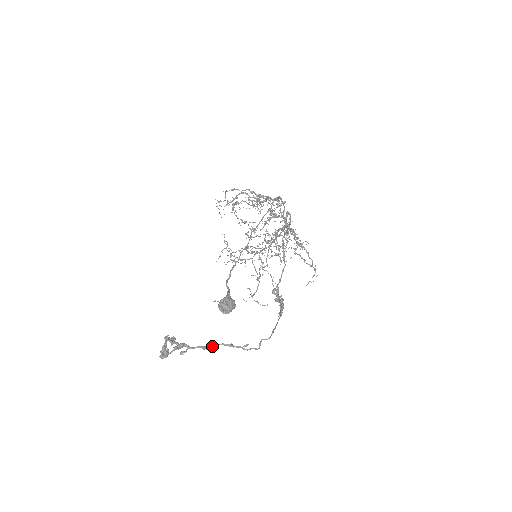
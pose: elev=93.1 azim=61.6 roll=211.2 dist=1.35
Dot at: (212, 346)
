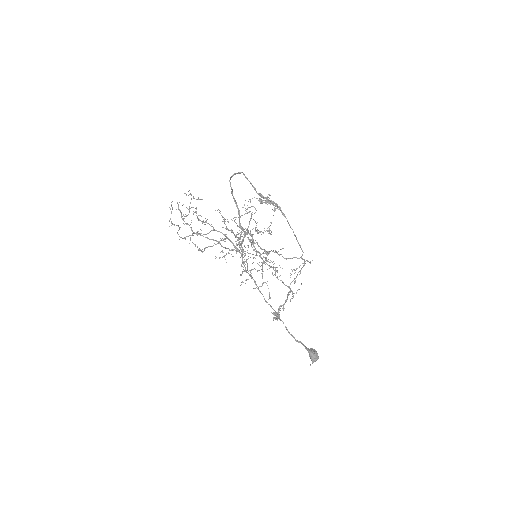
Dot at: occluded
